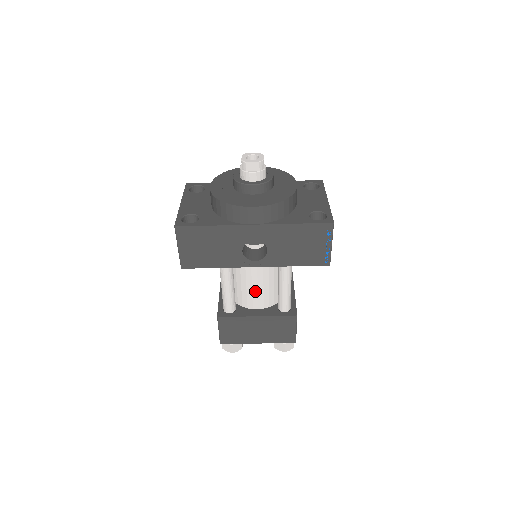
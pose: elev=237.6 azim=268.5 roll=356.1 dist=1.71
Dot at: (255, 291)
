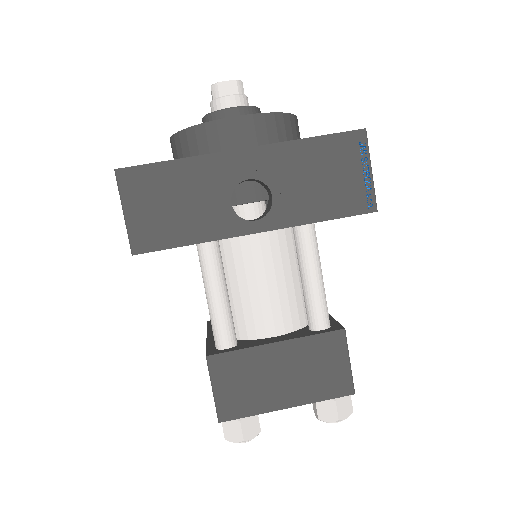
Dot at: (264, 297)
